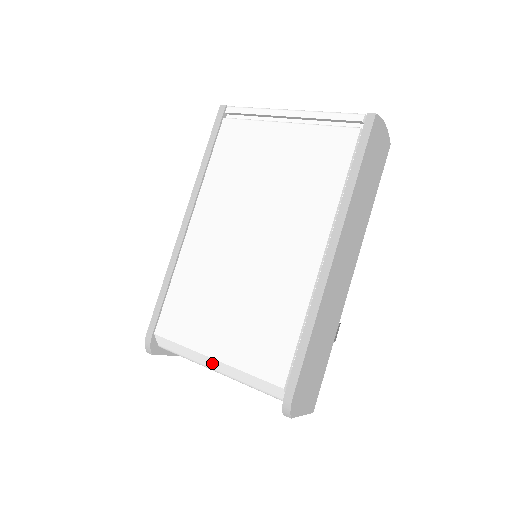
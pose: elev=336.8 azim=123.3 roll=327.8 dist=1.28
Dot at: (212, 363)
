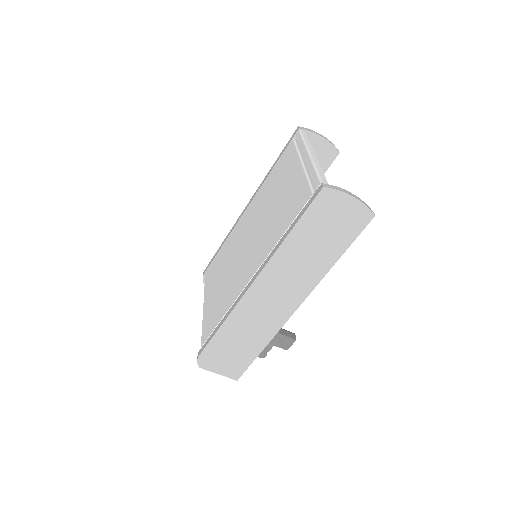
Dot at: occluded
